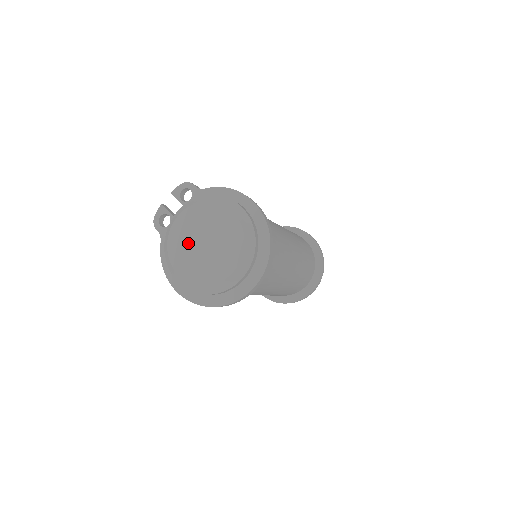
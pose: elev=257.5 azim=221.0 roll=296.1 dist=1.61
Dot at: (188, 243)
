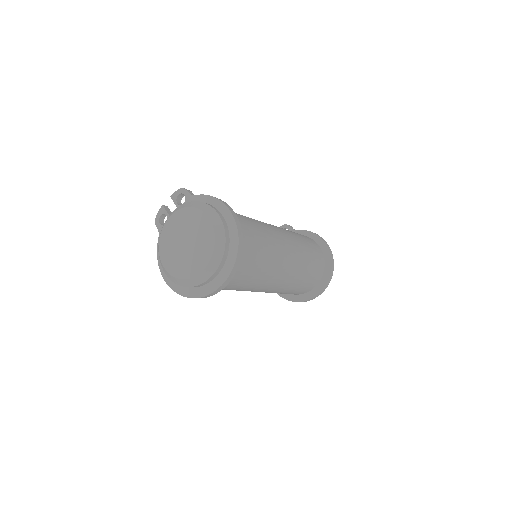
Dot at: (174, 241)
